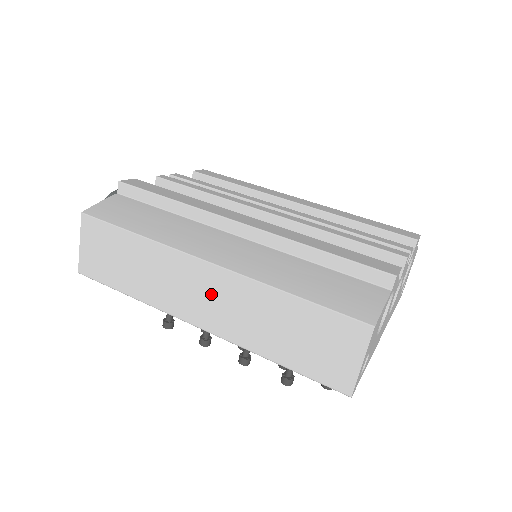
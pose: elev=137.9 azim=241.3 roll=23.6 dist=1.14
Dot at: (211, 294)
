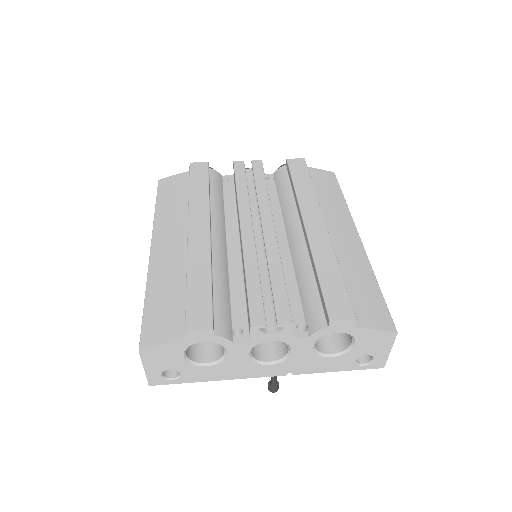
Dot at: occluded
